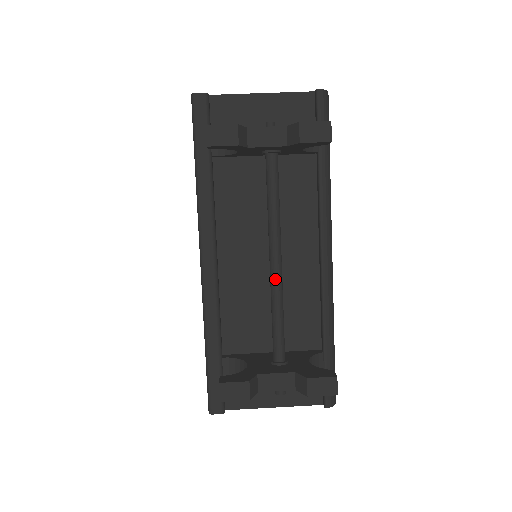
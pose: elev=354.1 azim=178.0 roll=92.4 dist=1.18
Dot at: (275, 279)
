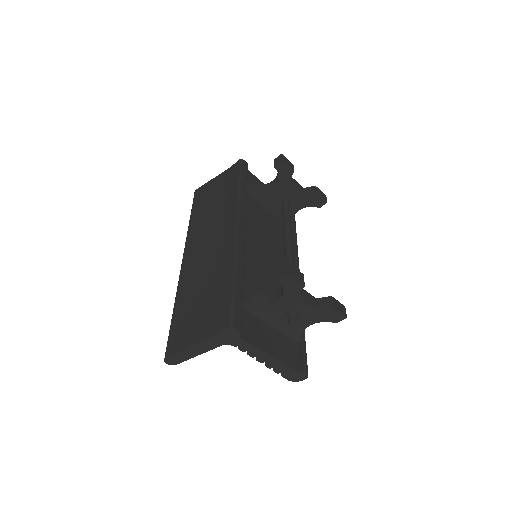
Dot at: (291, 253)
